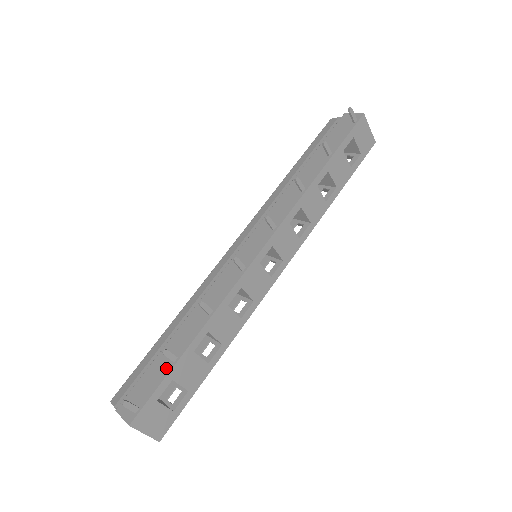
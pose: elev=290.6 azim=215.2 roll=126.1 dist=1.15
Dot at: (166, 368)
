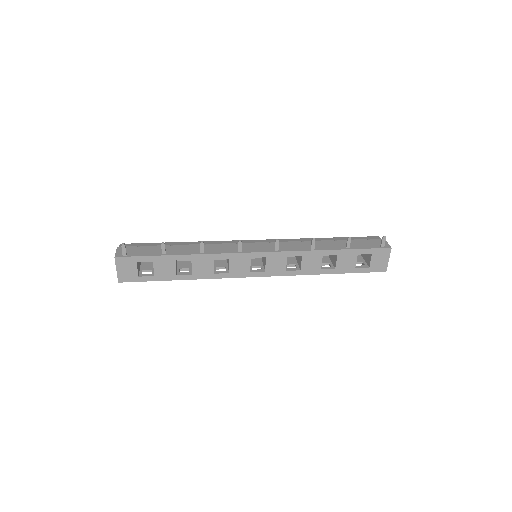
Dot at: (156, 253)
